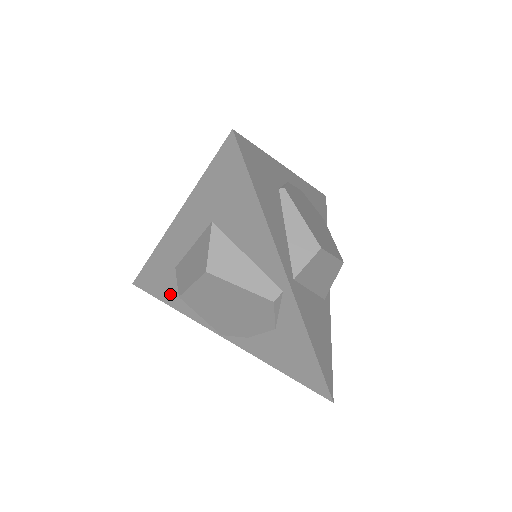
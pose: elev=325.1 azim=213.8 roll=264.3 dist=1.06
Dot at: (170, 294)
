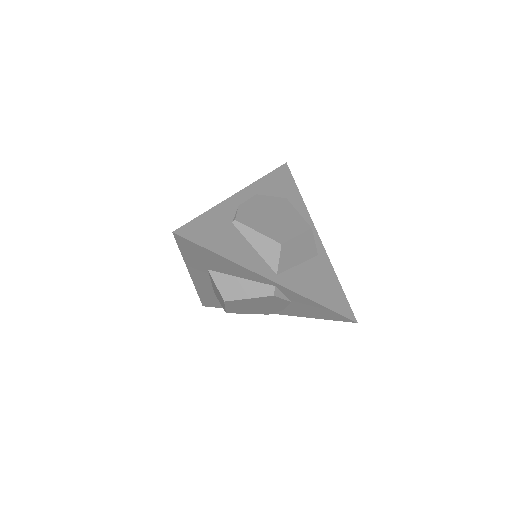
Dot at: occluded
